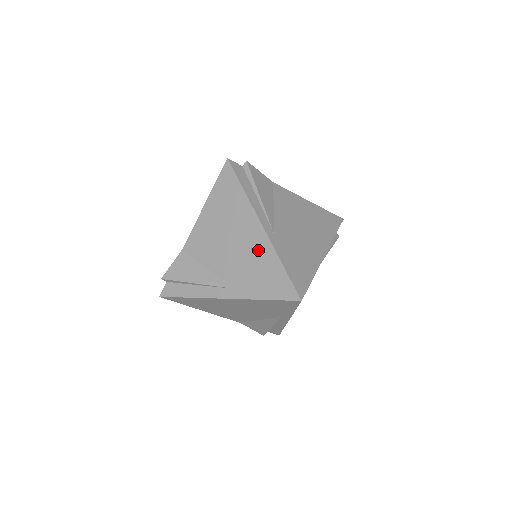
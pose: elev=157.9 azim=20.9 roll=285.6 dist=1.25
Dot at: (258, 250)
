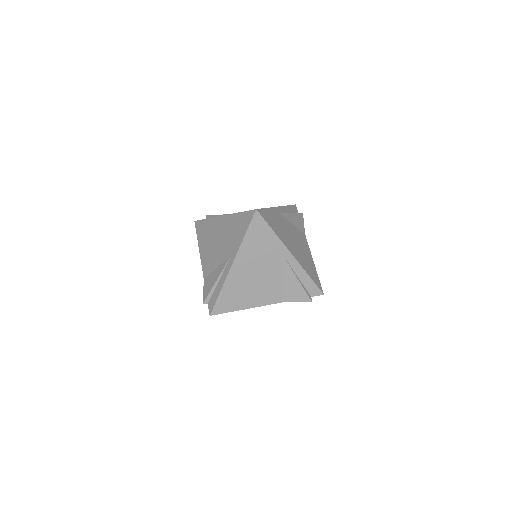
Dot at: occluded
